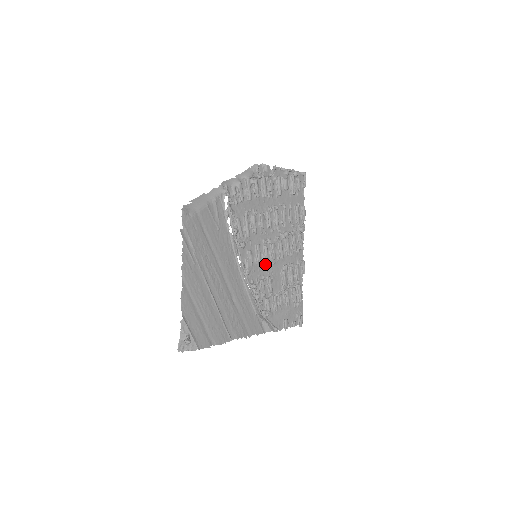
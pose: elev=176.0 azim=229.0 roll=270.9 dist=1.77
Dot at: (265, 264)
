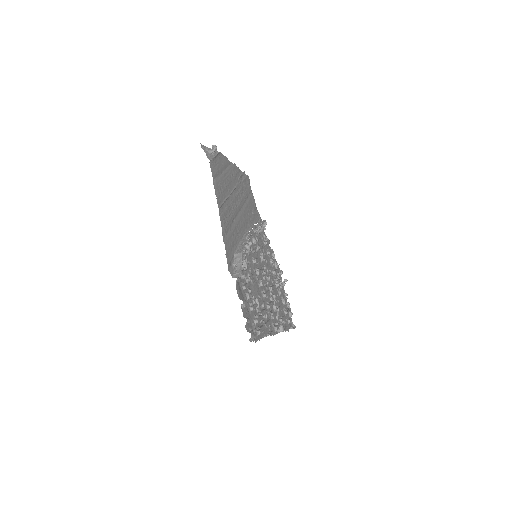
Dot at: (255, 272)
